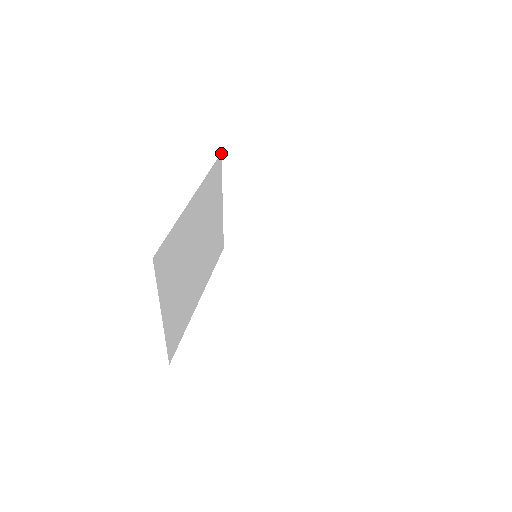
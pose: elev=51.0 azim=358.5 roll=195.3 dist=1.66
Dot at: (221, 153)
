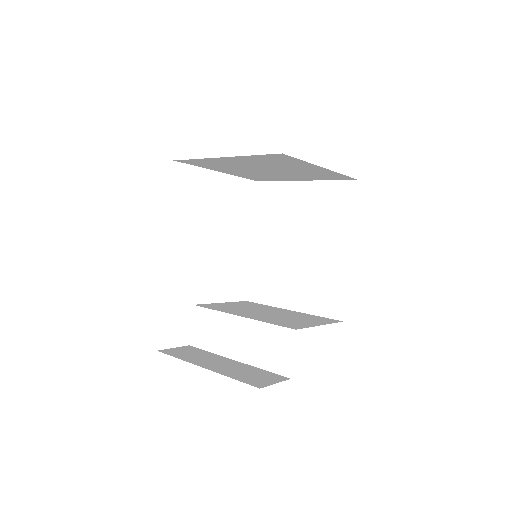
Dot at: occluded
